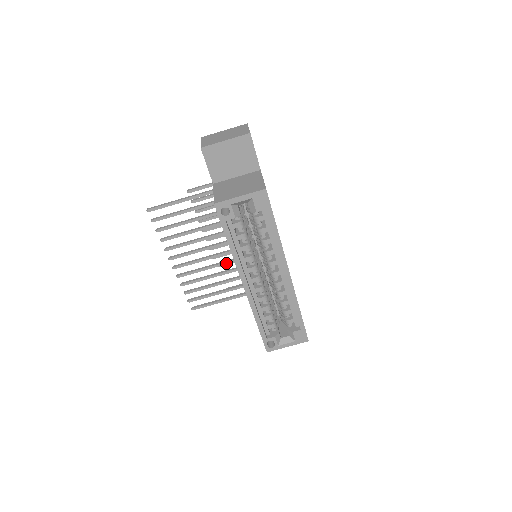
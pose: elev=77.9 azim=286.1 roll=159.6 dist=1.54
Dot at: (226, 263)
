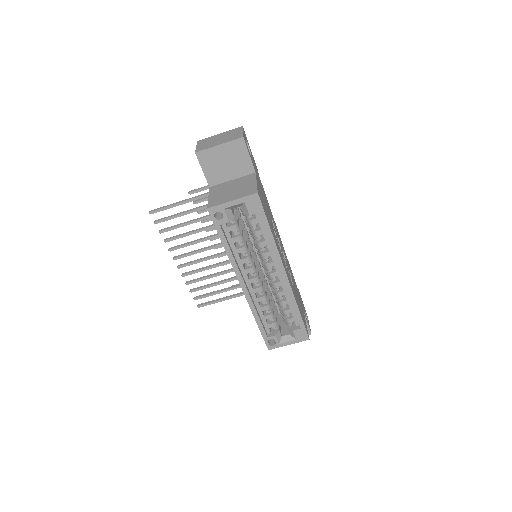
Dot at: (229, 262)
